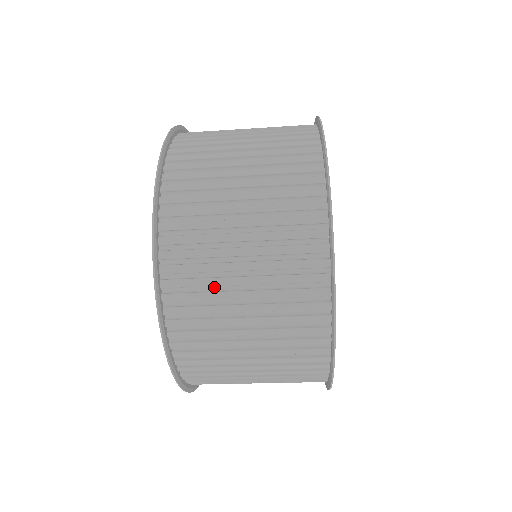
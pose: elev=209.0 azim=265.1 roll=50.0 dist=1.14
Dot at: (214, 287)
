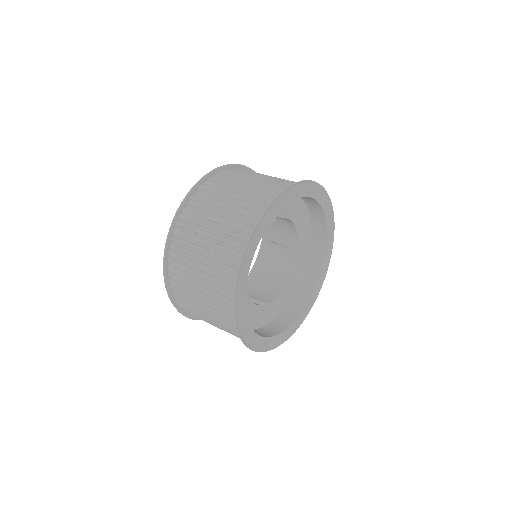
Dot at: occluded
